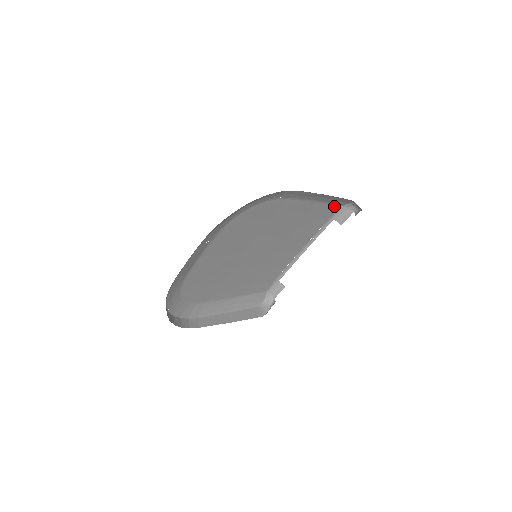
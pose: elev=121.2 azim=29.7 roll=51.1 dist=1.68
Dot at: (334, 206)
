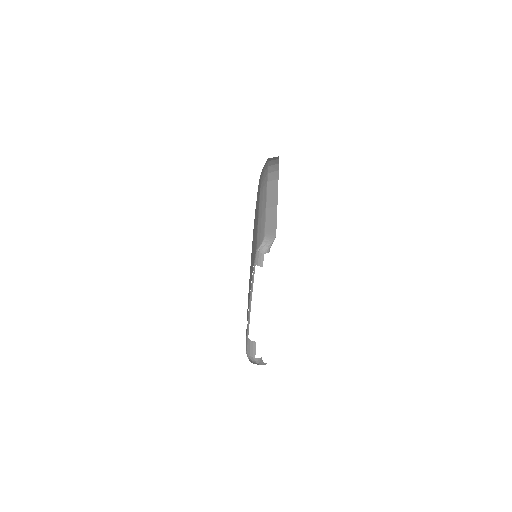
Dot at: (256, 245)
